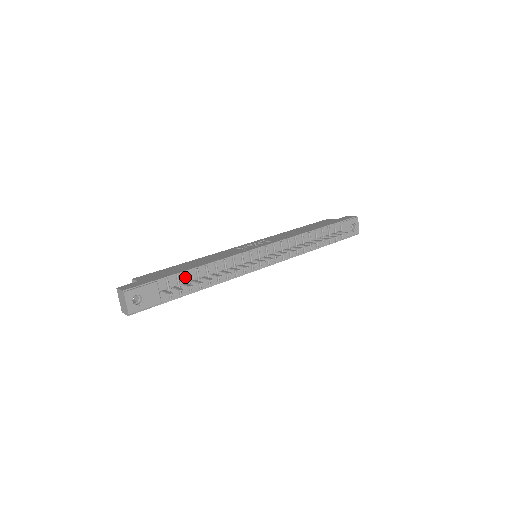
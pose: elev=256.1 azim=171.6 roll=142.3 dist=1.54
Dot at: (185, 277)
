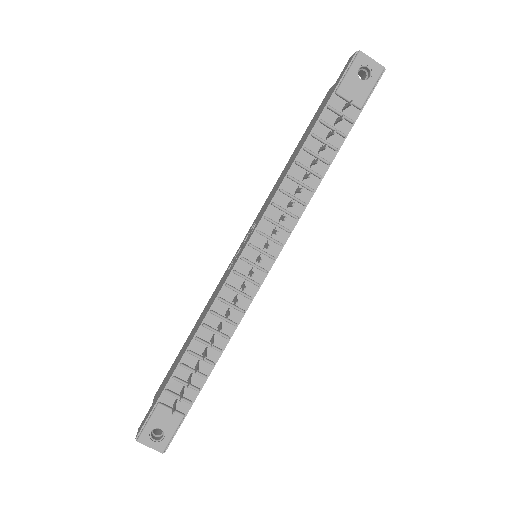
Dot at: (184, 369)
